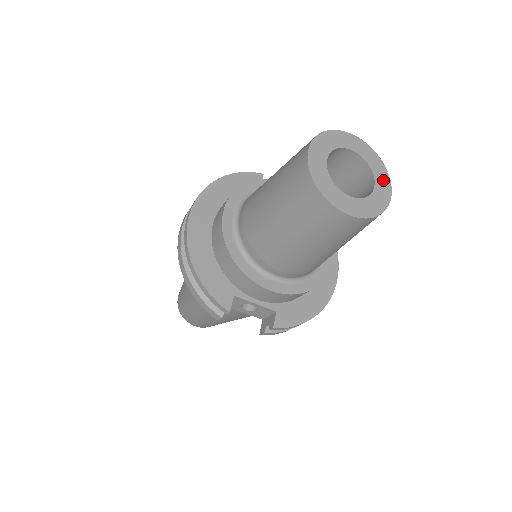
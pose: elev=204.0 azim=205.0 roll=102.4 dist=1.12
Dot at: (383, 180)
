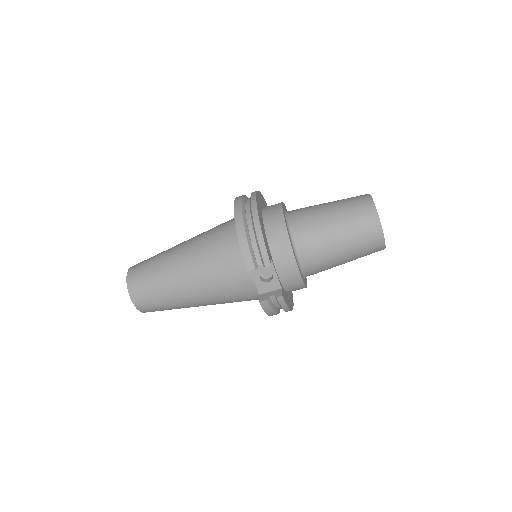
Dot at: occluded
